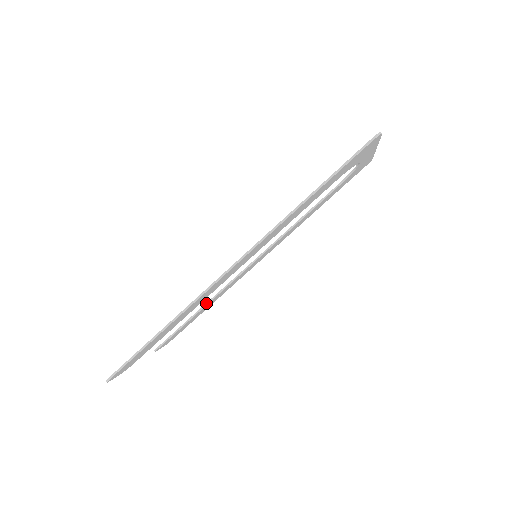
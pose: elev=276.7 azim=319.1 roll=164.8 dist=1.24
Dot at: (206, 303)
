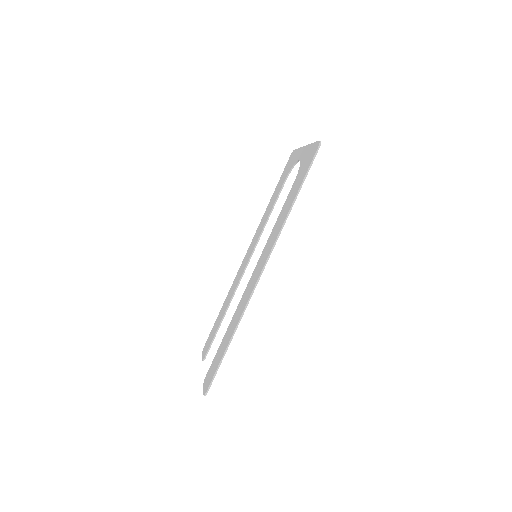
Dot at: (227, 307)
